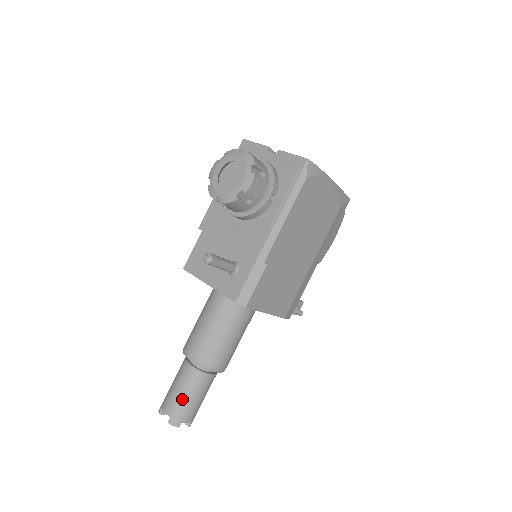
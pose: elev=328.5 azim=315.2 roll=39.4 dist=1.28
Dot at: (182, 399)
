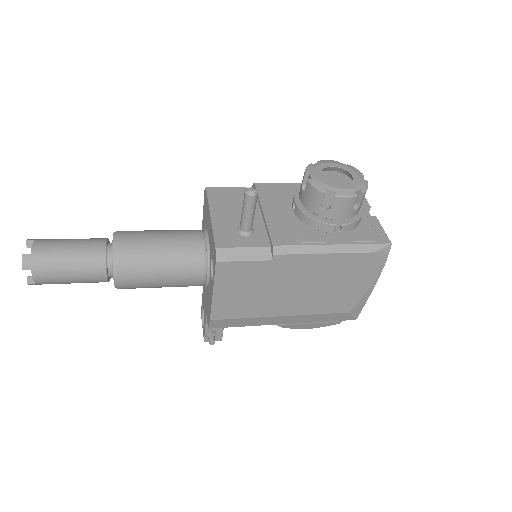
Dot at: (61, 255)
